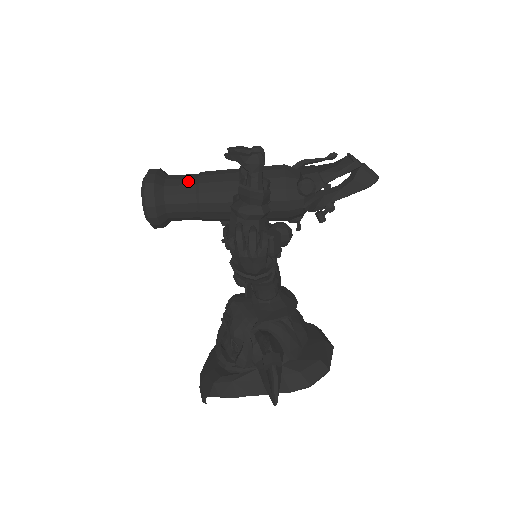
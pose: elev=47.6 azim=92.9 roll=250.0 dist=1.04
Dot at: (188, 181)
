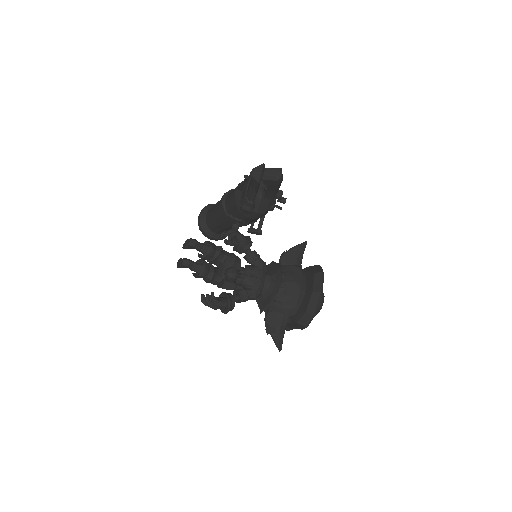
Dot at: (212, 219)
